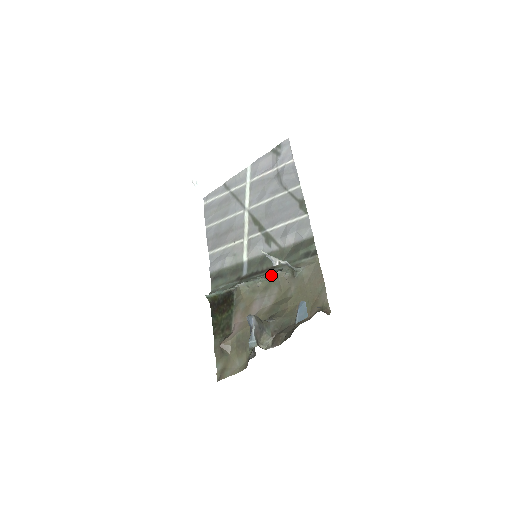
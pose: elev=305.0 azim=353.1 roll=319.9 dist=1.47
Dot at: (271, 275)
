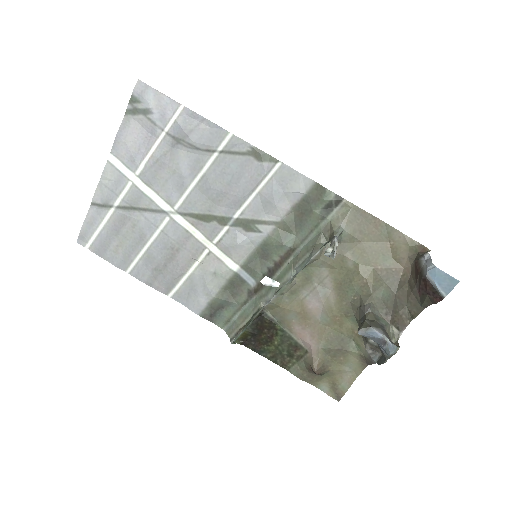
Dot at: (308, 263)
